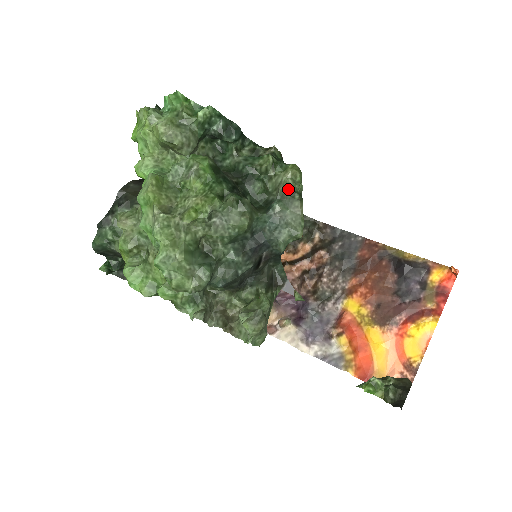
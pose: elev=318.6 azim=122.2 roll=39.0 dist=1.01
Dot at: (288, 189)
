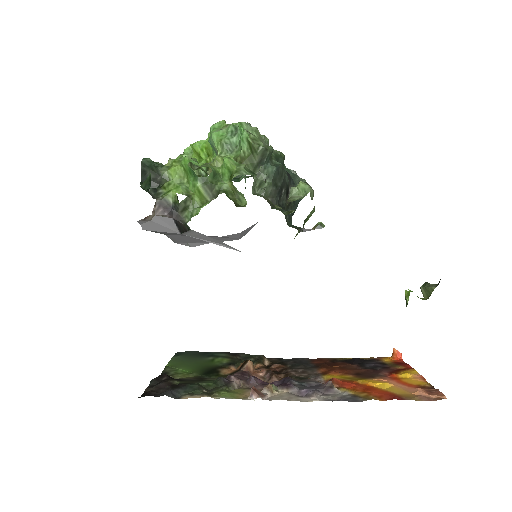
Dot at: occluded
